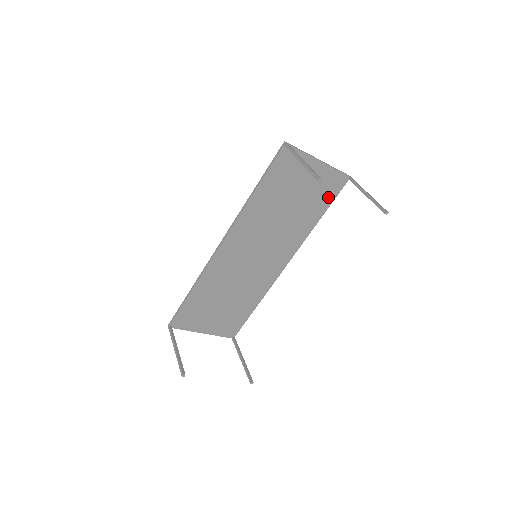
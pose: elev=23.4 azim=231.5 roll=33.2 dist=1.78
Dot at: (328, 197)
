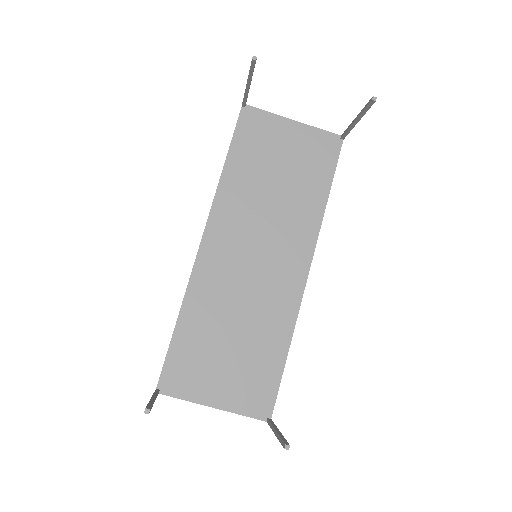
Dot at: (326, 165)
